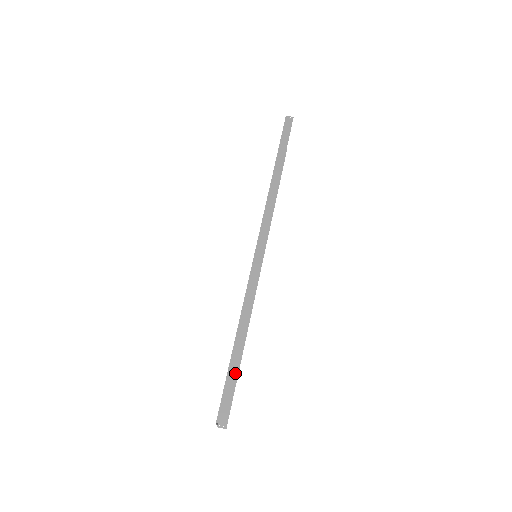
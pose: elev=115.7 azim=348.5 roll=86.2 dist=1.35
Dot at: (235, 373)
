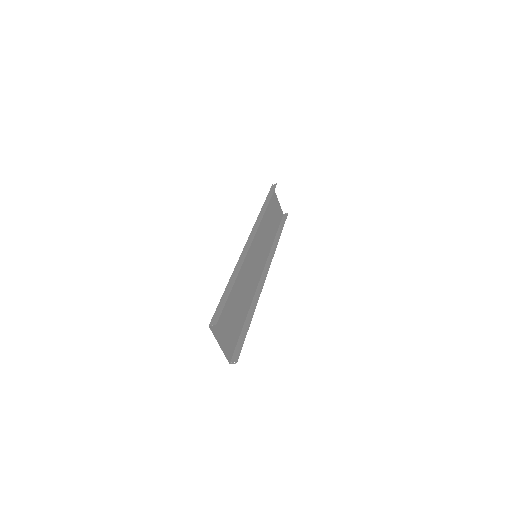
Dot at: (226, 299)
